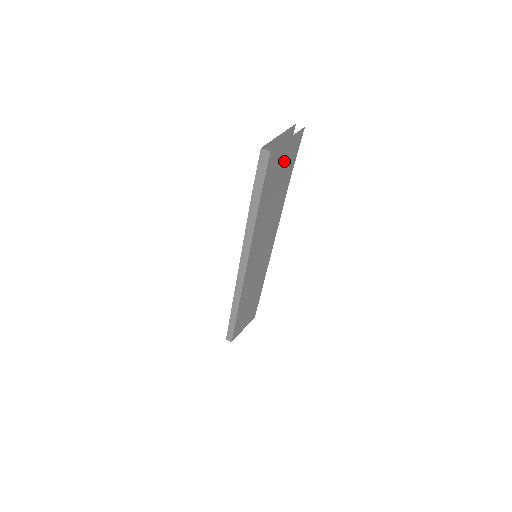
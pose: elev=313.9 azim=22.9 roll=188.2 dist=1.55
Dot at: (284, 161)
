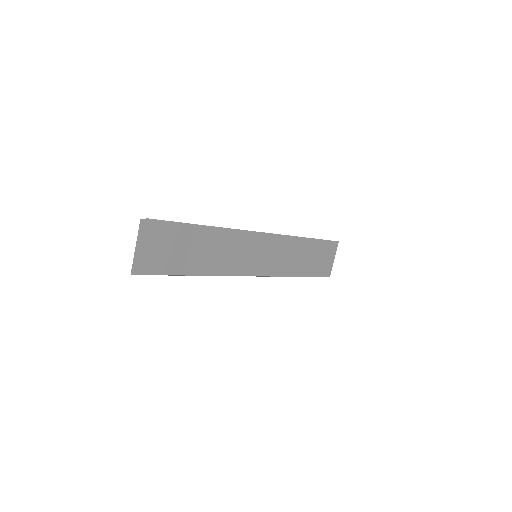
Dot at: (165, 245)
